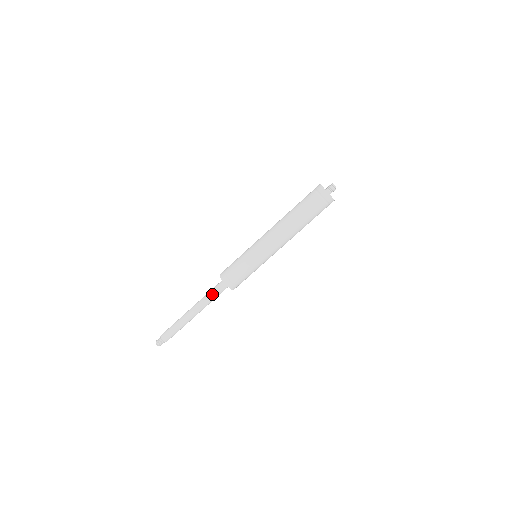
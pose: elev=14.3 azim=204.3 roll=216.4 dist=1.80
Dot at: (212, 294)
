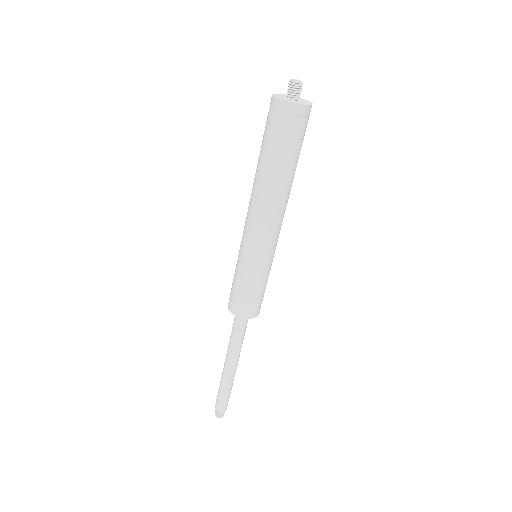
Dot at: (232, 332)
